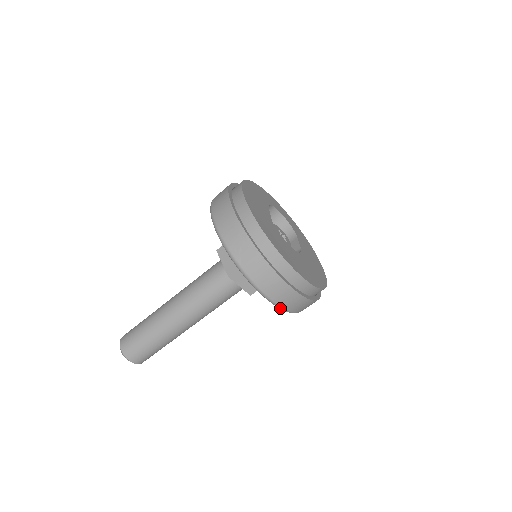
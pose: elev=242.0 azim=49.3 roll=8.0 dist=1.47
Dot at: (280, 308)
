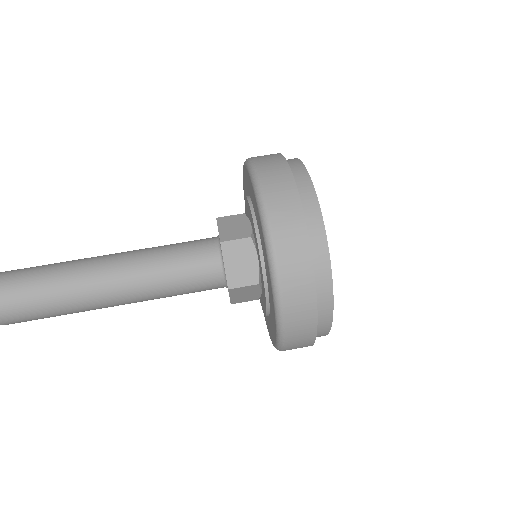
Dot at: (257, 186)
